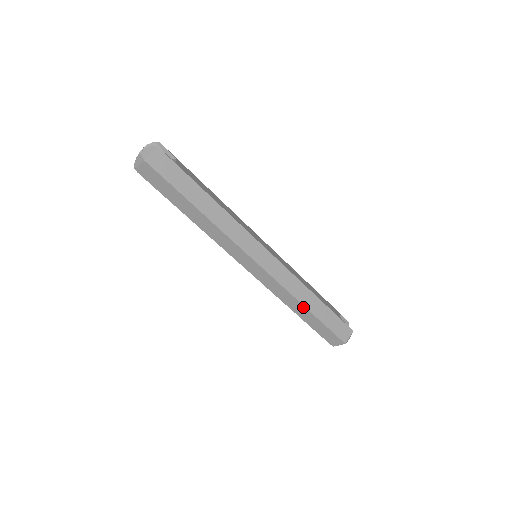
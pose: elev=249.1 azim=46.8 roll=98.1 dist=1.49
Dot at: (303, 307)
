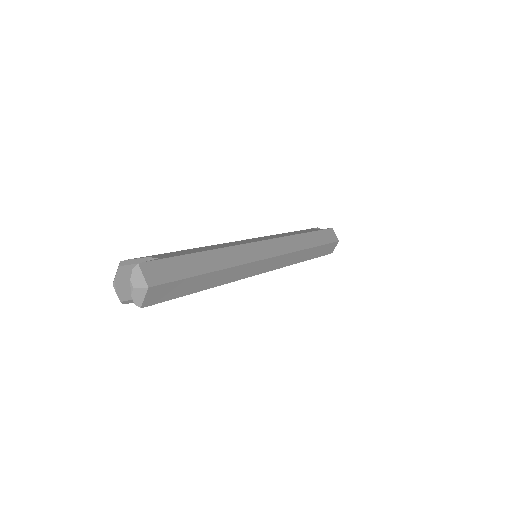
Dot at: (309, 250)
